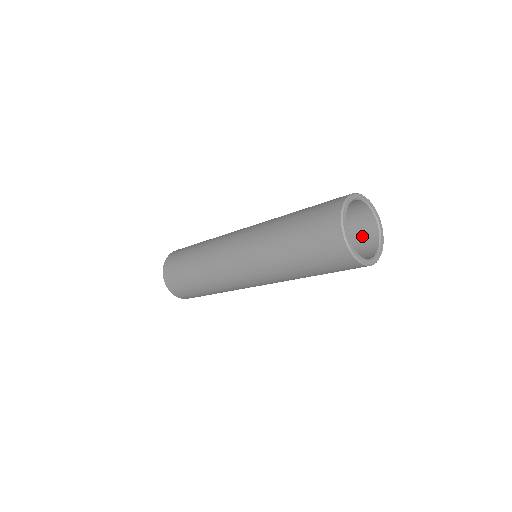
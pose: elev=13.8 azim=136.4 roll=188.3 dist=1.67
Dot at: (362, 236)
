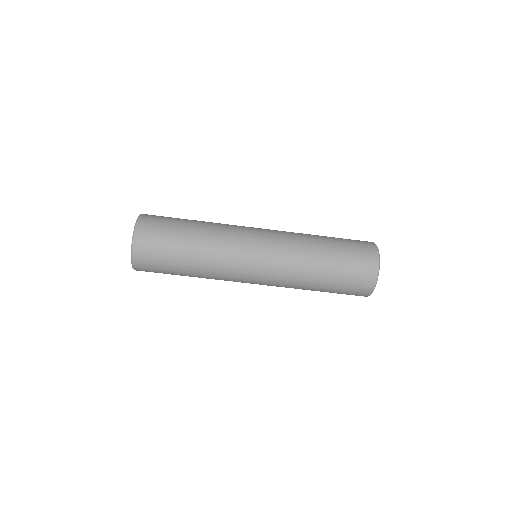
Dot at: occluded
